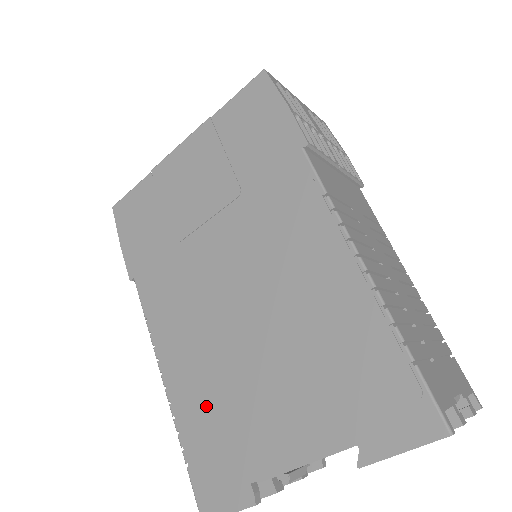
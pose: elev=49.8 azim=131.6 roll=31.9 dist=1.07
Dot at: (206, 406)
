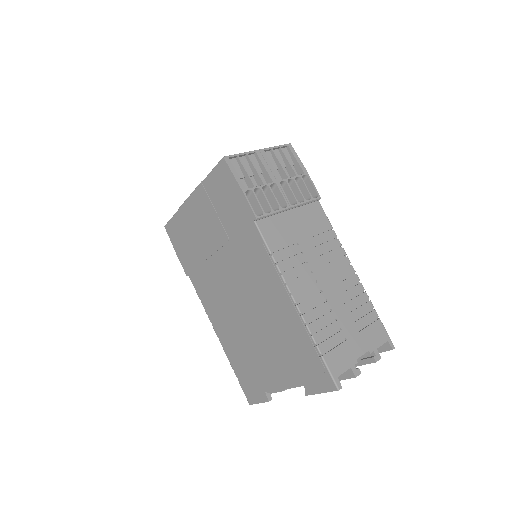
Dot at: (239, 353)
